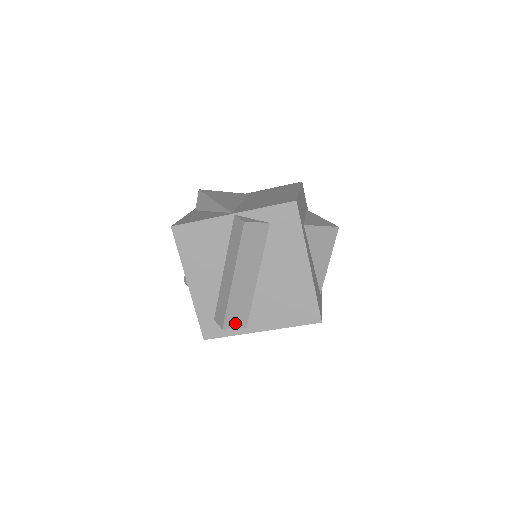
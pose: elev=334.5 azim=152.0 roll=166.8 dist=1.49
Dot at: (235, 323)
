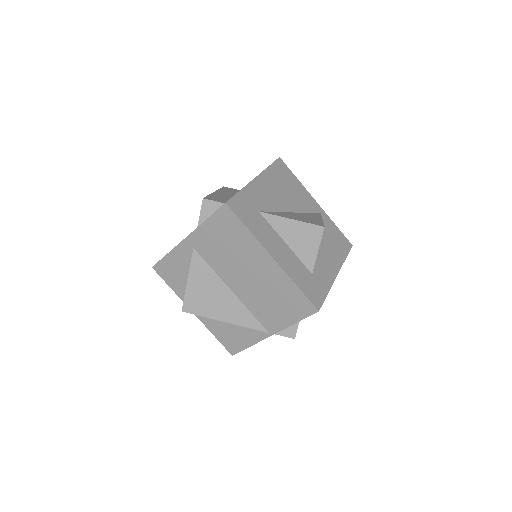
Dot at: occluded
